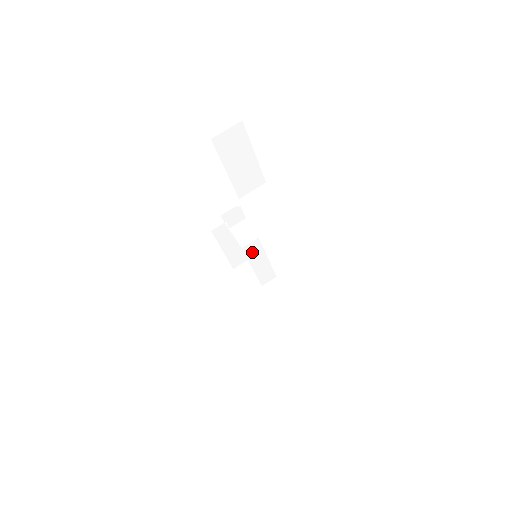
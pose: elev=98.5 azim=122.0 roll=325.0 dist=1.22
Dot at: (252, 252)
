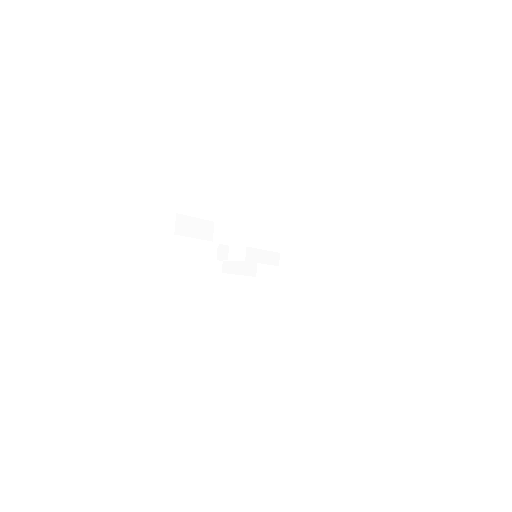
Dot at: (252, 257)
